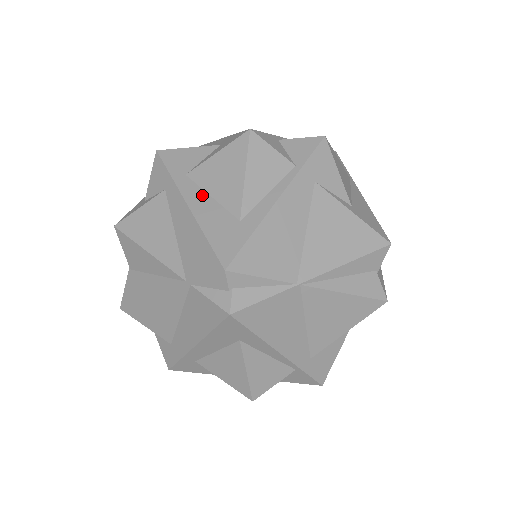
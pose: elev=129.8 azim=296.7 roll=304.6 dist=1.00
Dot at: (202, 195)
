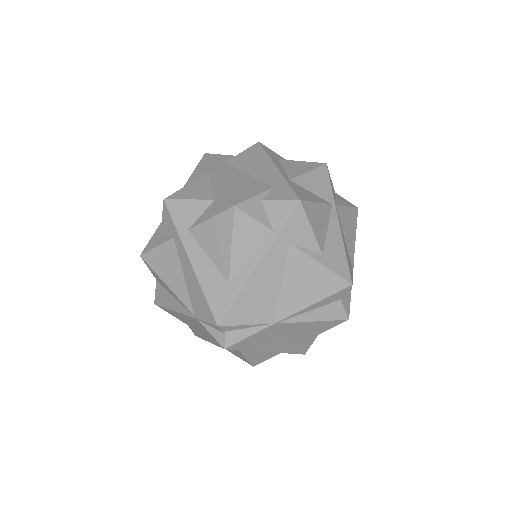
Dot at: (201, 254)
